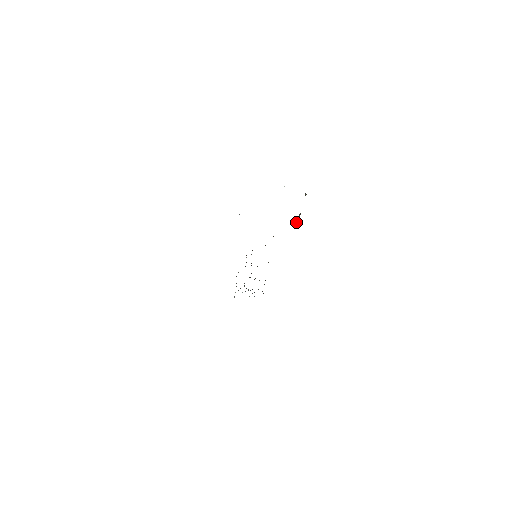
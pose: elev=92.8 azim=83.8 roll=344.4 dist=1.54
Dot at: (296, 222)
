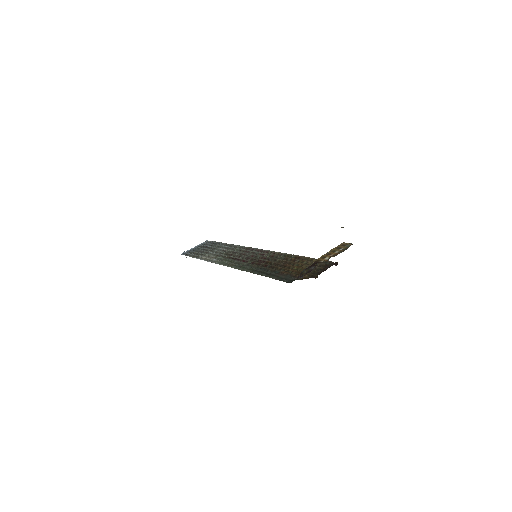
Dot at: occluded
